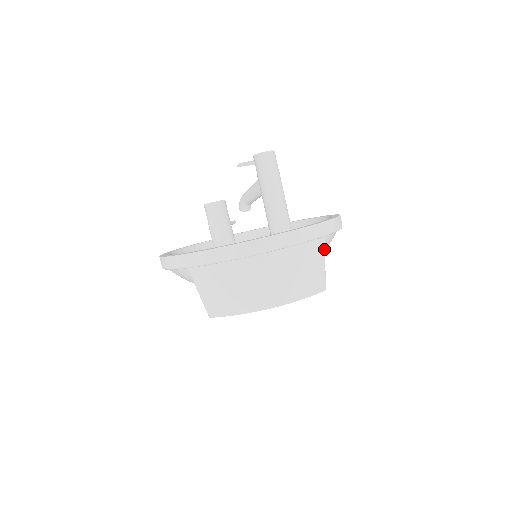
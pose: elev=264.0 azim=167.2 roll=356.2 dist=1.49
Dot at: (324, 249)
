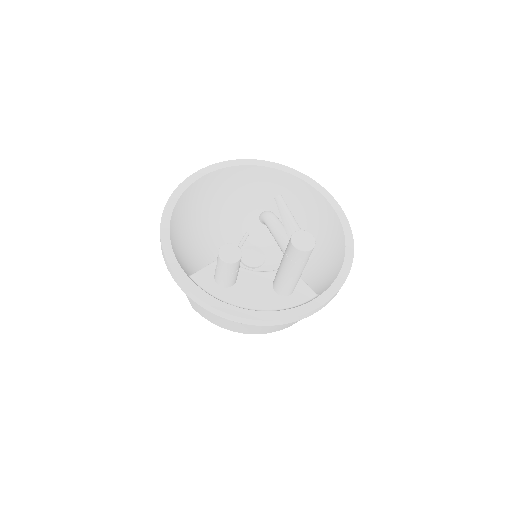
Dot at: occluded
